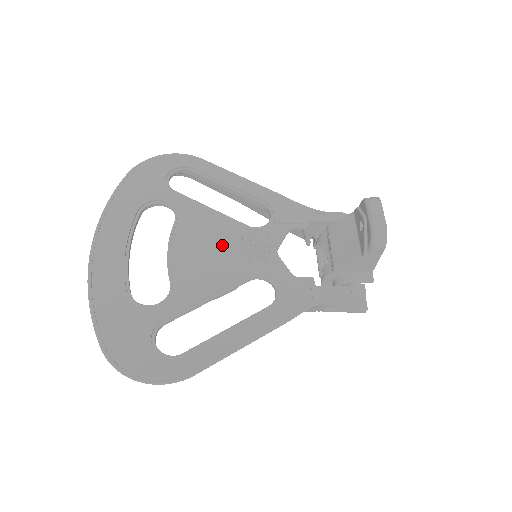
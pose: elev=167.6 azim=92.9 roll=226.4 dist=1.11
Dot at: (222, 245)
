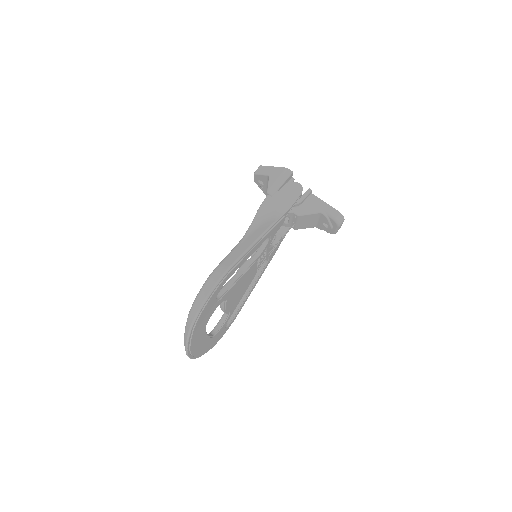
Dot at: occluded
